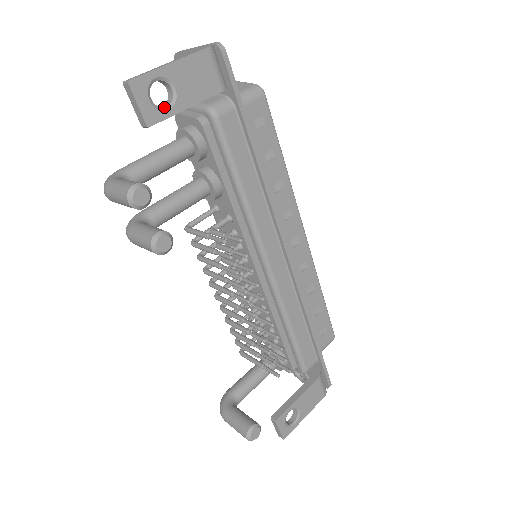
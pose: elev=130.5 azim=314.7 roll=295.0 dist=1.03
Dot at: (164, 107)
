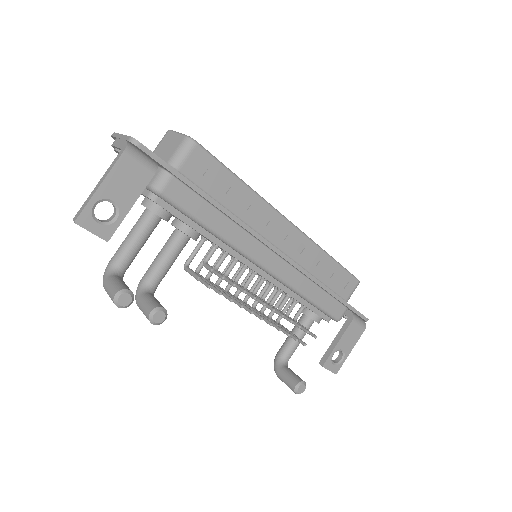
Dot at: (112, 219)
